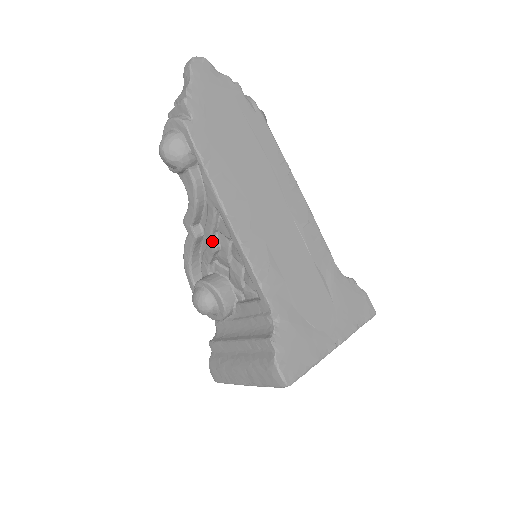
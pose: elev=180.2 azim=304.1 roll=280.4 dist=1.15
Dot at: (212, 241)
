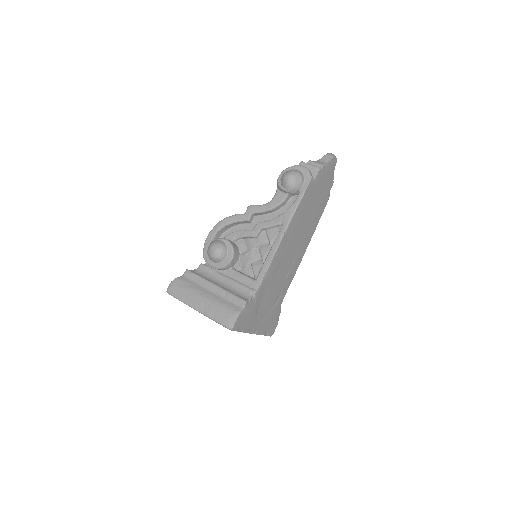
Dot at: (258, 232)
